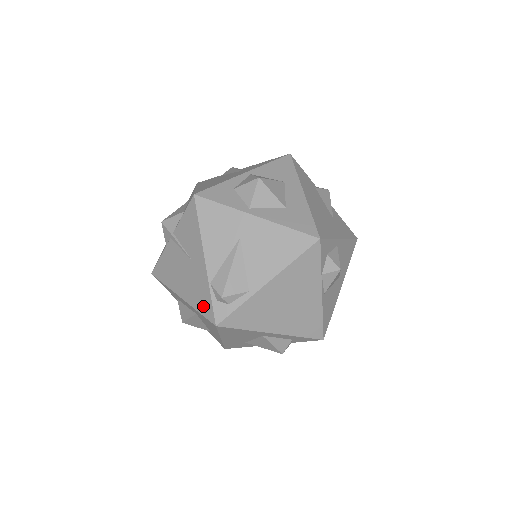
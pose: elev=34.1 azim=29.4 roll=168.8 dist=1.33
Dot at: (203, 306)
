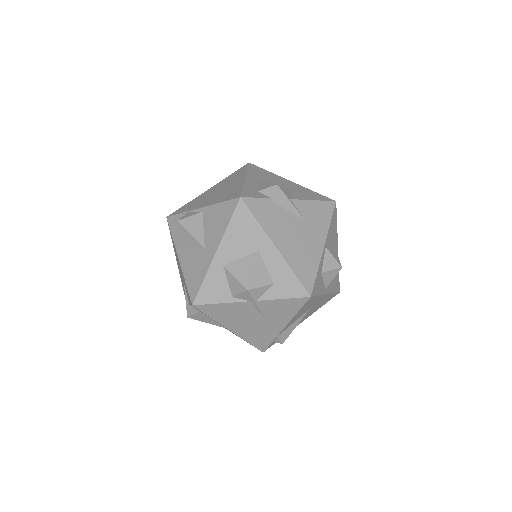
Dot at: (258, 343)
